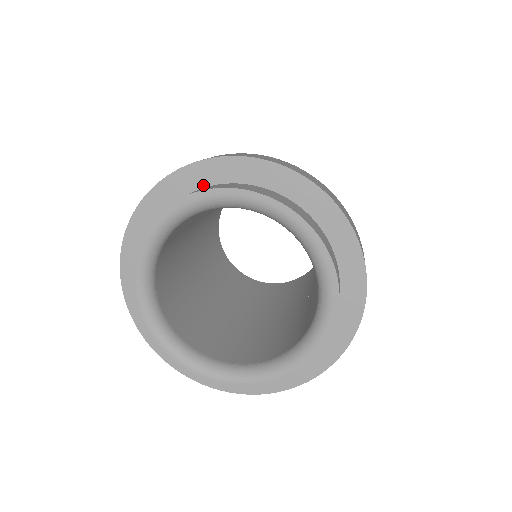
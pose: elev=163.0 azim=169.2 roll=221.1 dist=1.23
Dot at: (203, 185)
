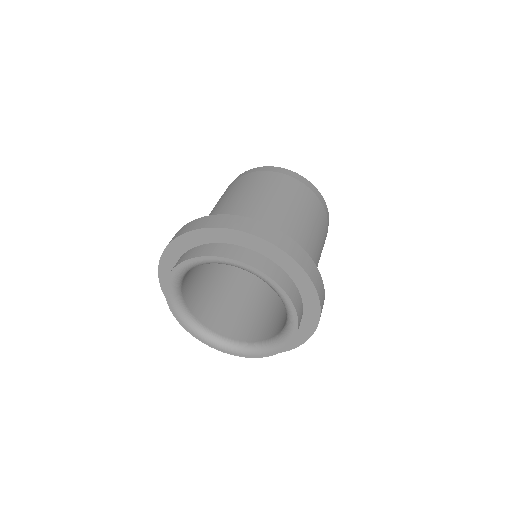
Dot at: (279, 264)
